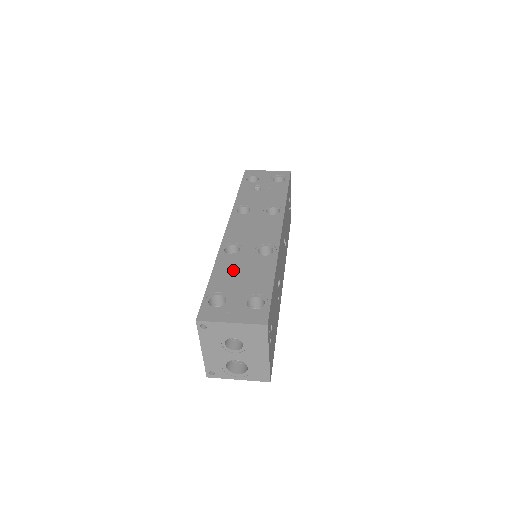
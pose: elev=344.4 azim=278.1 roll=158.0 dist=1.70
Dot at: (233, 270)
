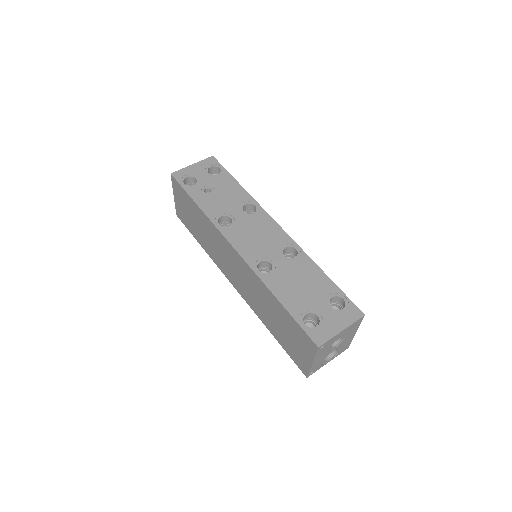
Dot at: (290, 286)
